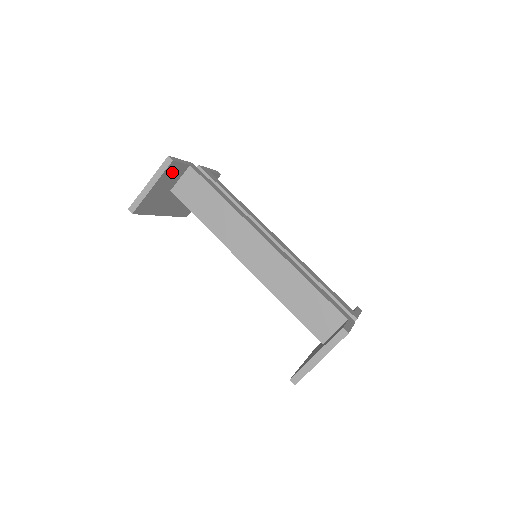
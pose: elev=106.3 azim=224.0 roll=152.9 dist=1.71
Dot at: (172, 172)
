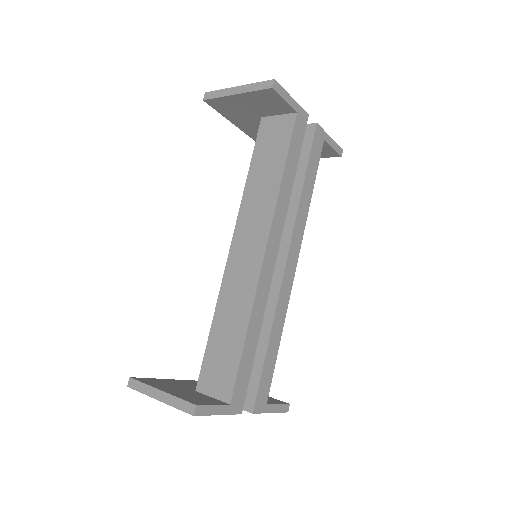
Dot at: (269, 100)
